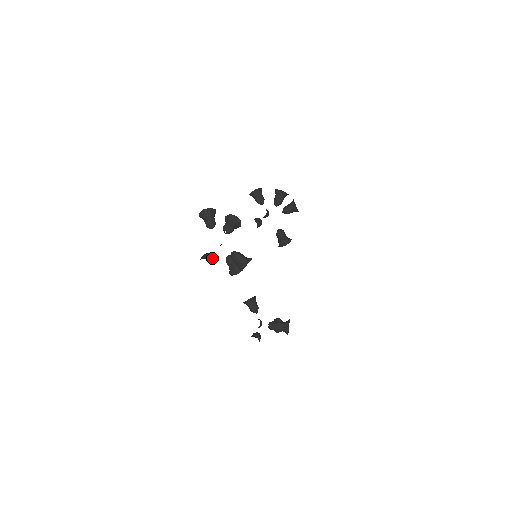
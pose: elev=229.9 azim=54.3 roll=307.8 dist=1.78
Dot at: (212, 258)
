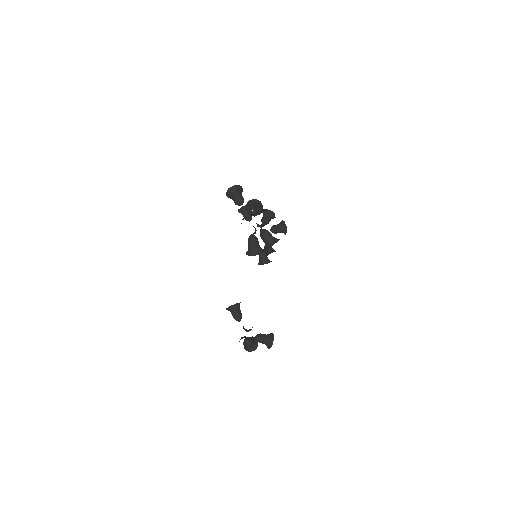
Dot at: occluded
